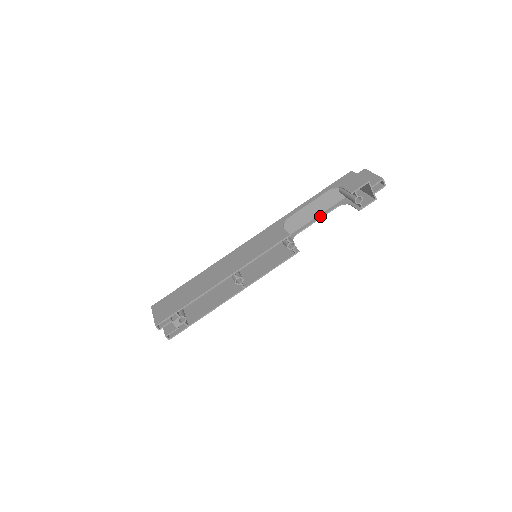
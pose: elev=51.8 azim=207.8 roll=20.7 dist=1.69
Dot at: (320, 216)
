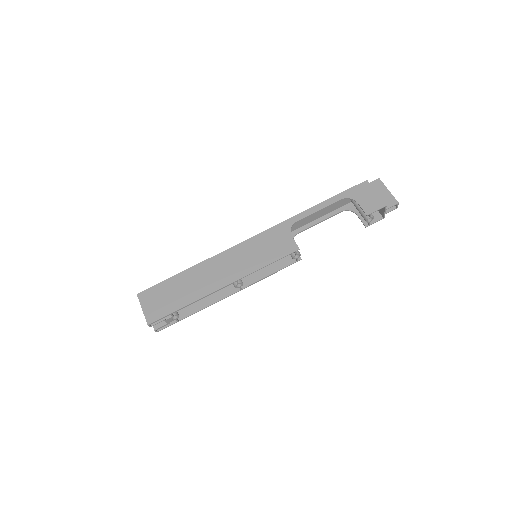
Dot at: (324, 218)
